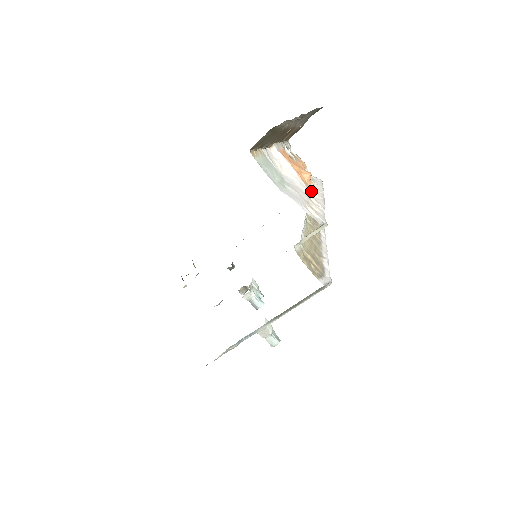
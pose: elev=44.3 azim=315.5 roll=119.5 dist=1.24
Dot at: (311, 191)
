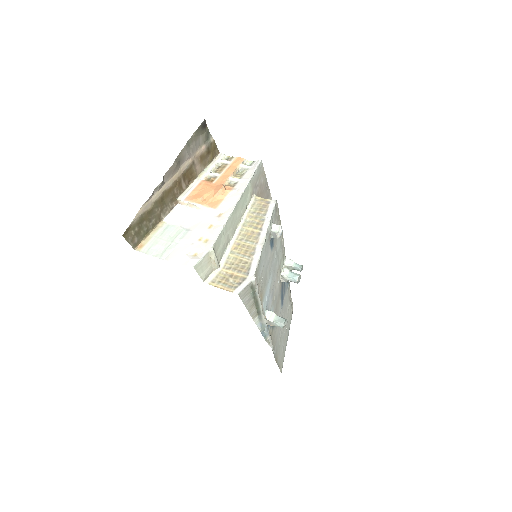
Dot at: (221, 208)
